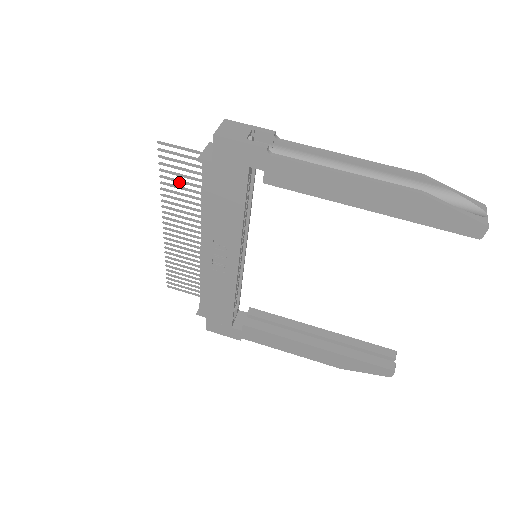
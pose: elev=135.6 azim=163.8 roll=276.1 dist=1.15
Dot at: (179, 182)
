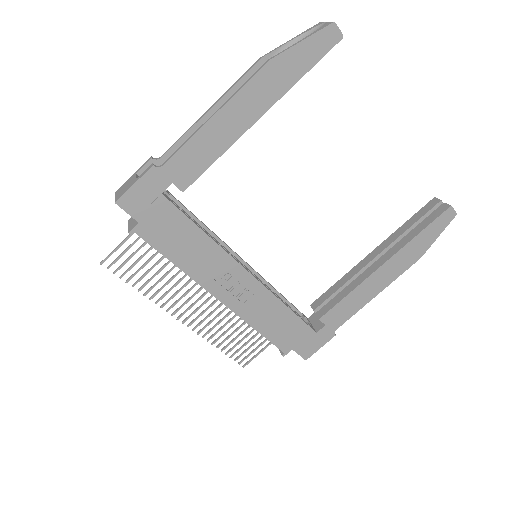
Dot at: occluded
